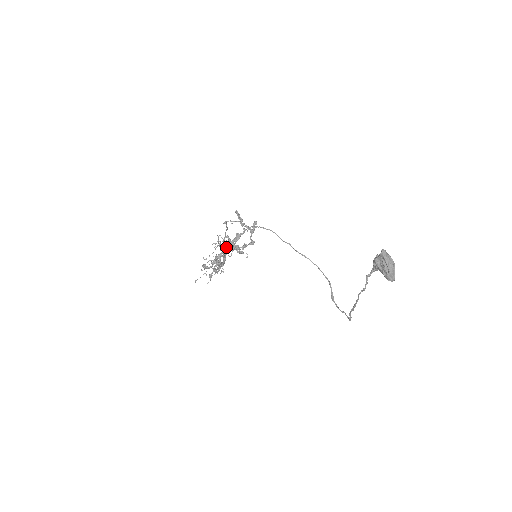
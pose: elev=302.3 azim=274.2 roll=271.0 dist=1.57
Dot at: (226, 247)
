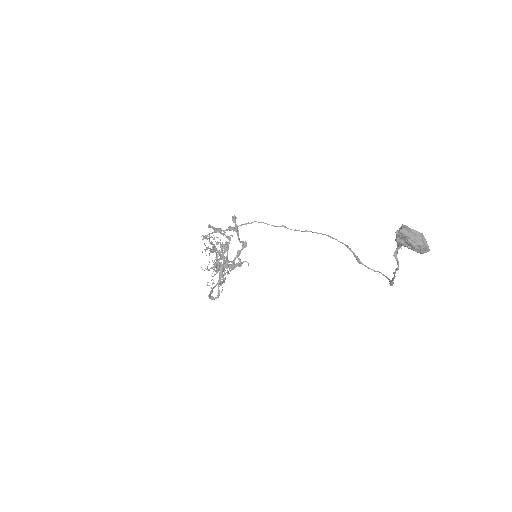
Dot at: (221, 267)
